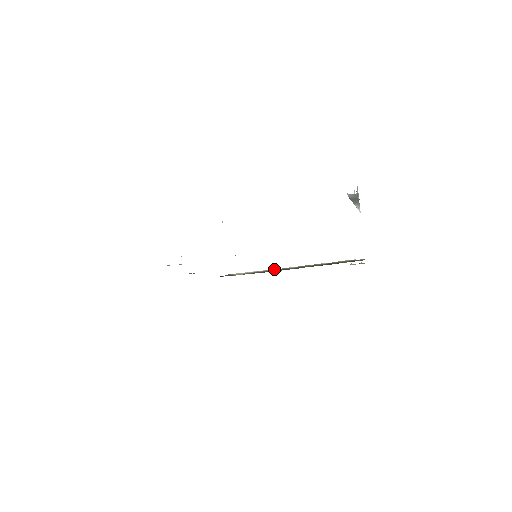
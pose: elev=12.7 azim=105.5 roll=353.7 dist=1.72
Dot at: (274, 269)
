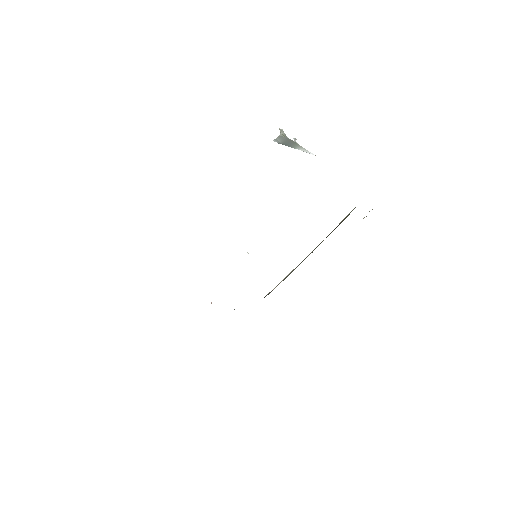
Dot at: (297, 266)
